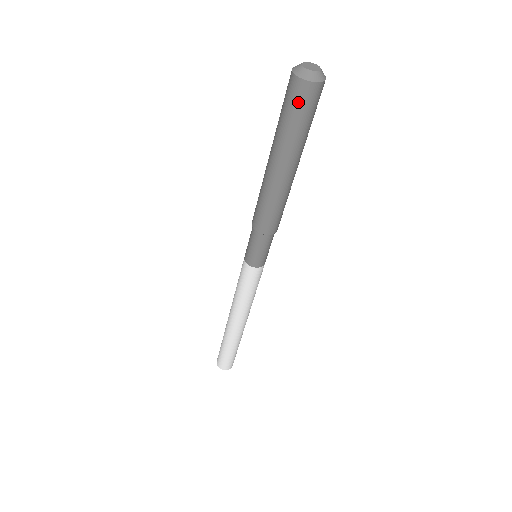
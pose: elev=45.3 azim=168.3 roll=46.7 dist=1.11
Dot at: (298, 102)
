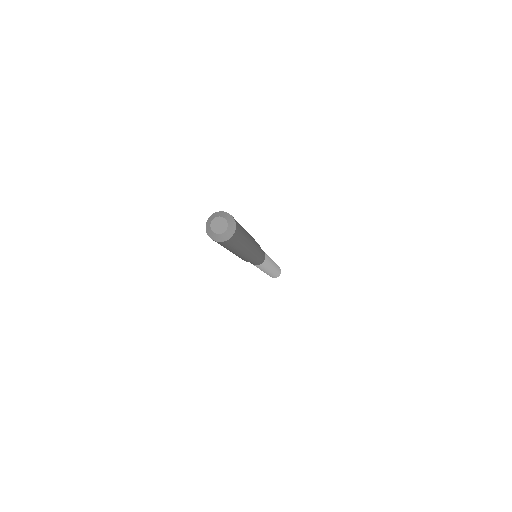
Dot at: occluded
